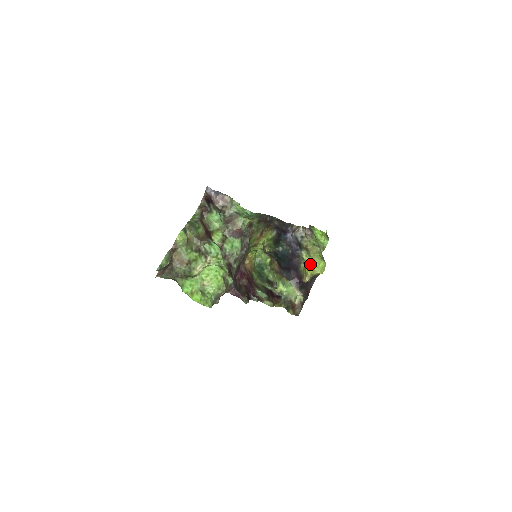
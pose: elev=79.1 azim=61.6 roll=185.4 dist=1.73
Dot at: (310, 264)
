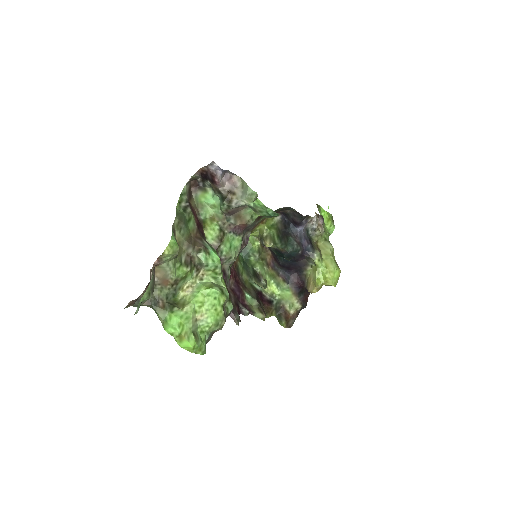
Dot at: (323, 272)
